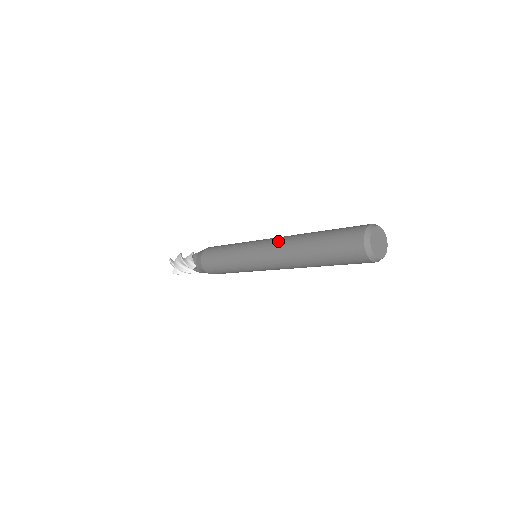
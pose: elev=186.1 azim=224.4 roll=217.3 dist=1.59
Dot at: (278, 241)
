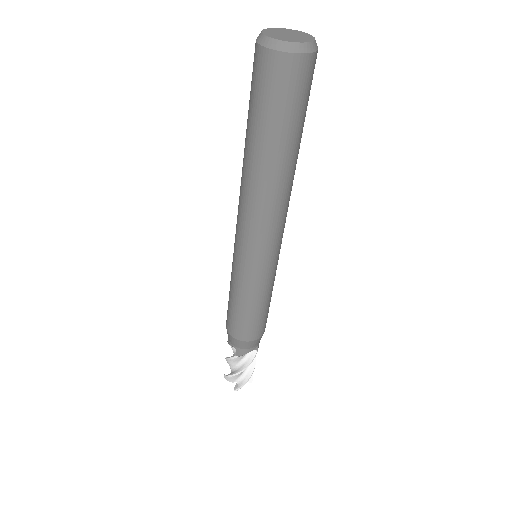
Dot at: occluded
